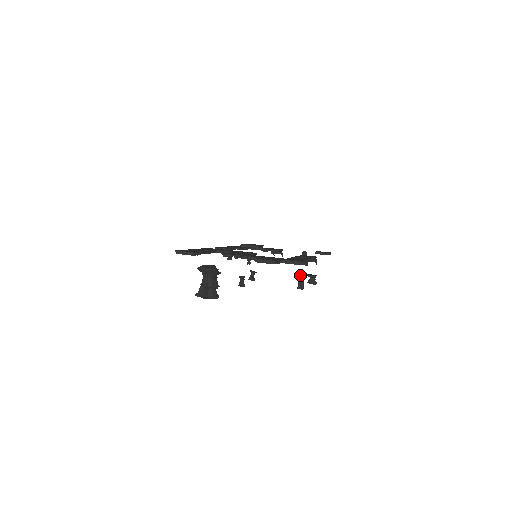
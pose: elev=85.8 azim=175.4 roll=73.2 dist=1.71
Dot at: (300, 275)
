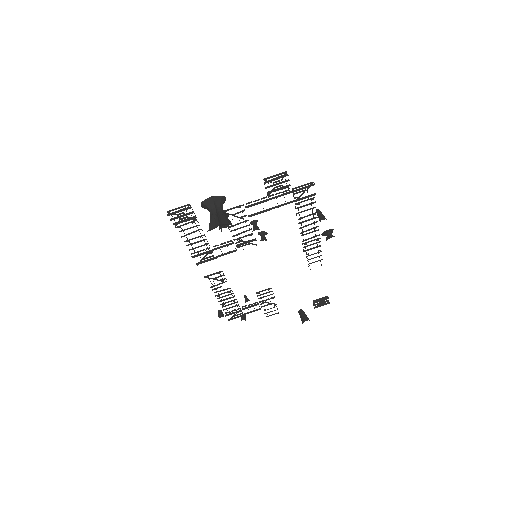
Dot at: (317, 211)
